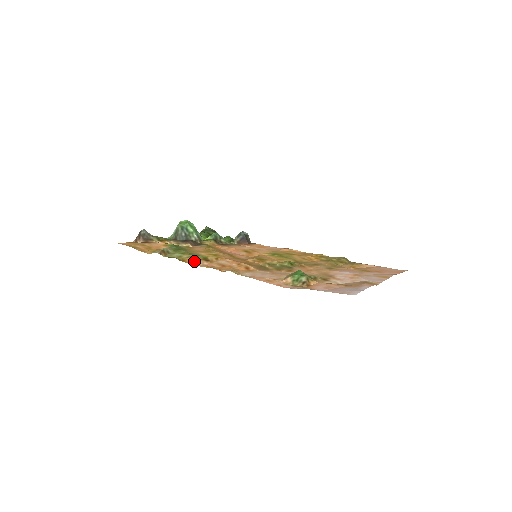
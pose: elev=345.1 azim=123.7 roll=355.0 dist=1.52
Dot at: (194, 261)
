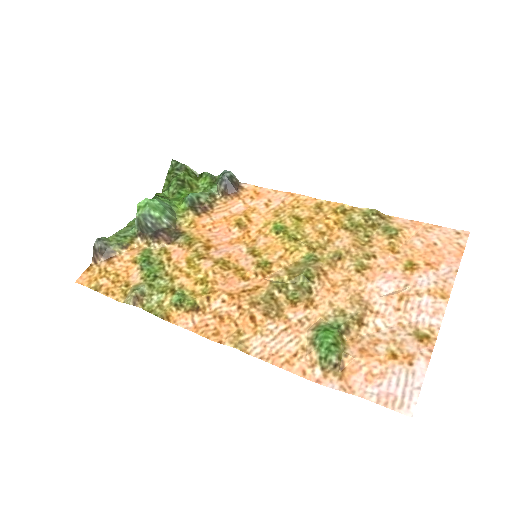
Dot at: (181, 316)
